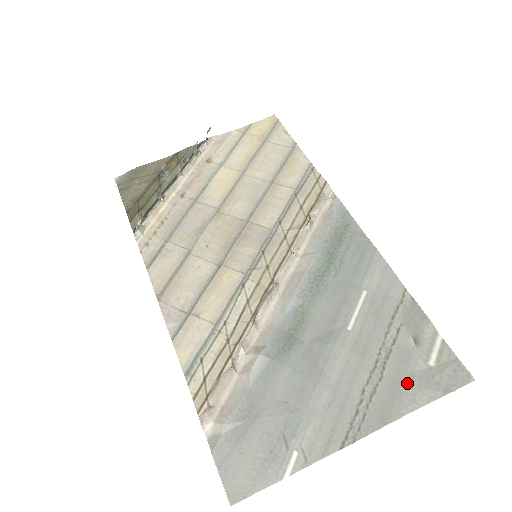
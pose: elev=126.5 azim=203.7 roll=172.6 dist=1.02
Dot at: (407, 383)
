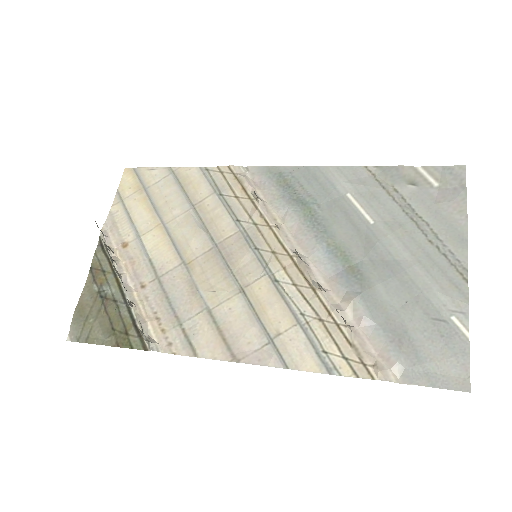
Dot at: (443, 208)
